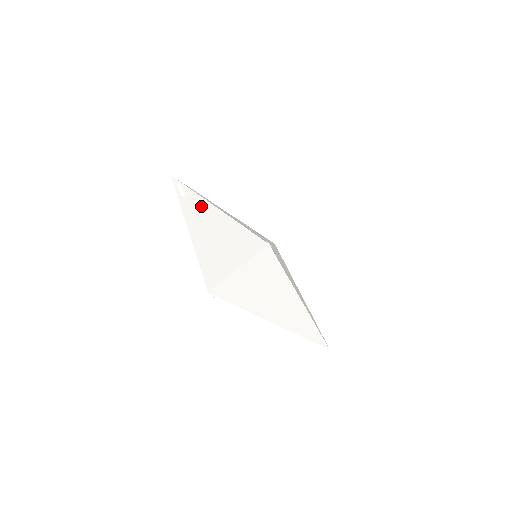
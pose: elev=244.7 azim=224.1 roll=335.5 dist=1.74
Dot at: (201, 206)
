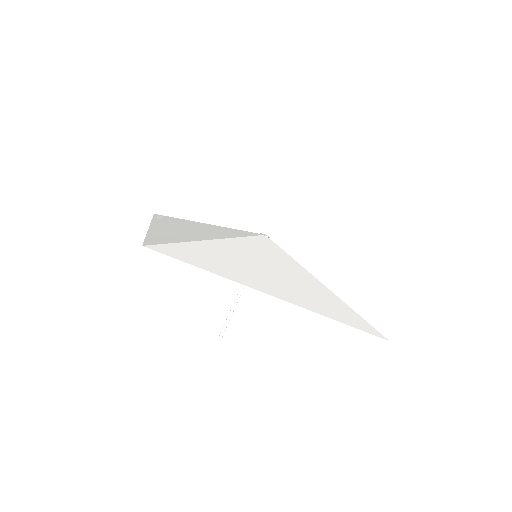
Dot at: (180, 222)
